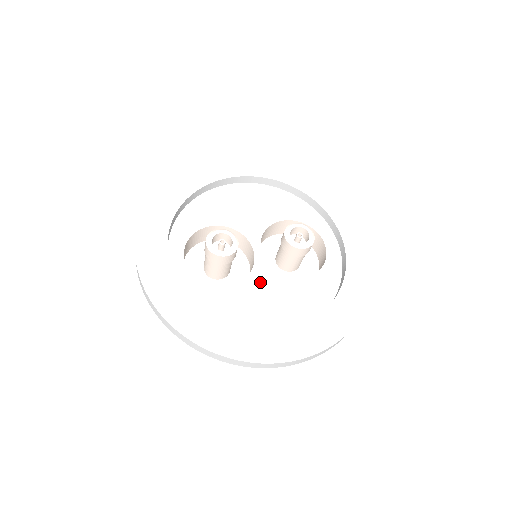
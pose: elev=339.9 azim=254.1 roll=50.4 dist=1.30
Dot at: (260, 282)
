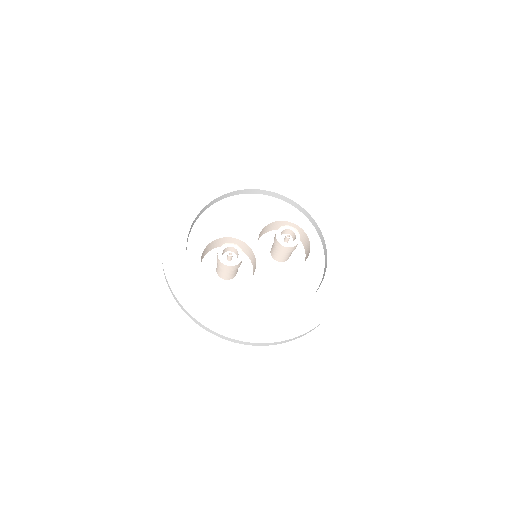
Dot at: (264, 278)
